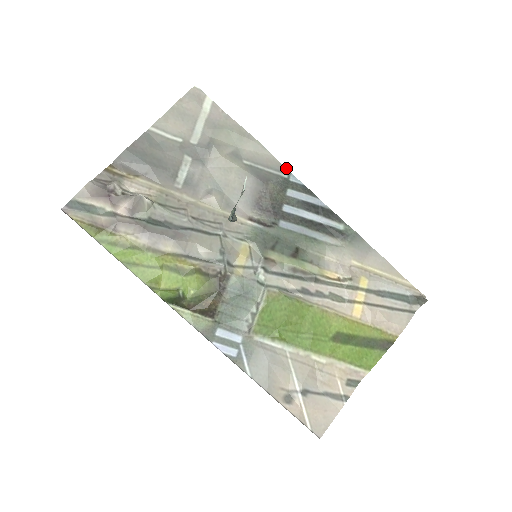
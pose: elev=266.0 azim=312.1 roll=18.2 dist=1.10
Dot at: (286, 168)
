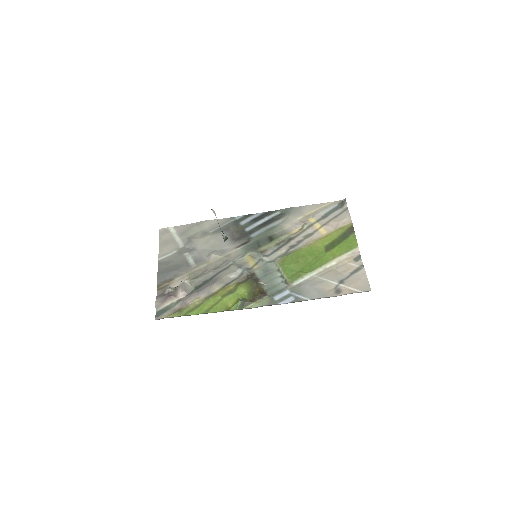
Dot at: (230, 217)
